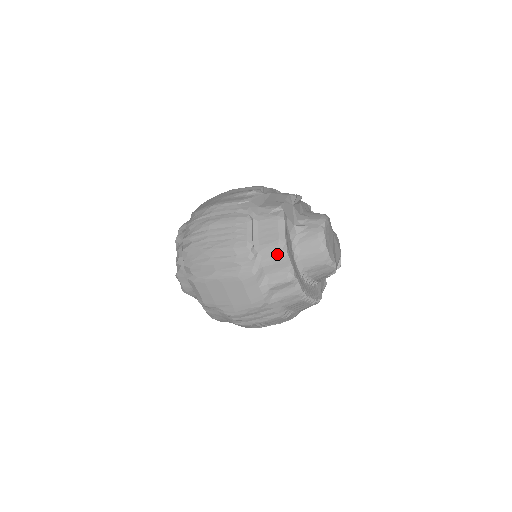
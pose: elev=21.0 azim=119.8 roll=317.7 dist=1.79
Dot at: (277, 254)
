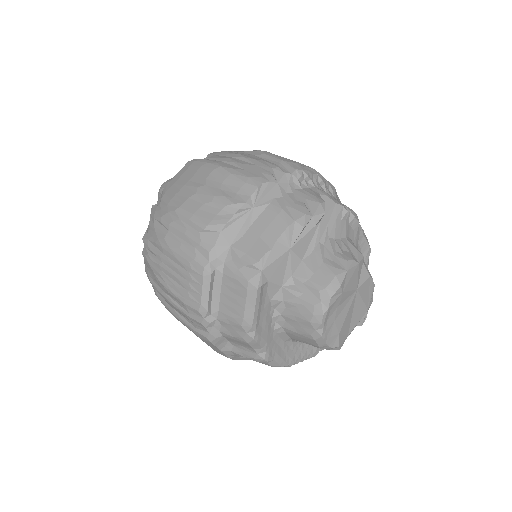
Dot at: (239, 335)
